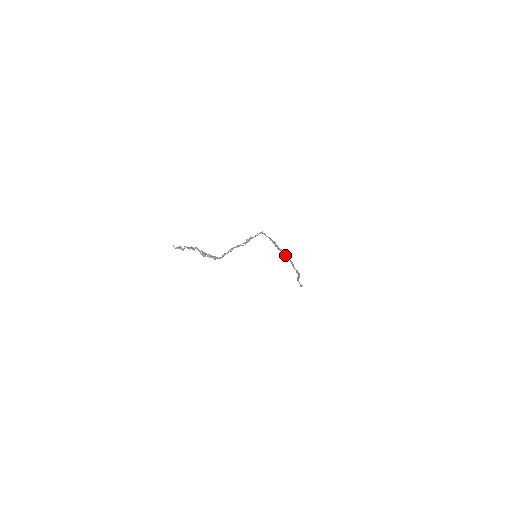
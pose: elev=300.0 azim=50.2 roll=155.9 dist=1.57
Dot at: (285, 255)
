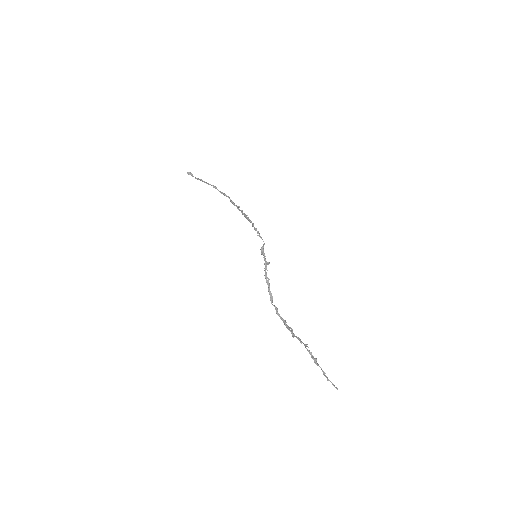
Dot at: occluded
